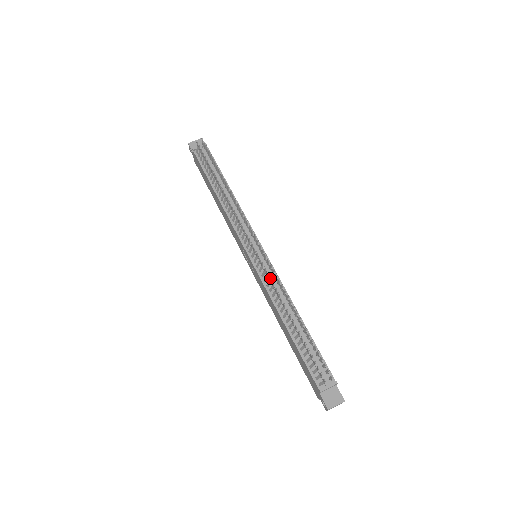
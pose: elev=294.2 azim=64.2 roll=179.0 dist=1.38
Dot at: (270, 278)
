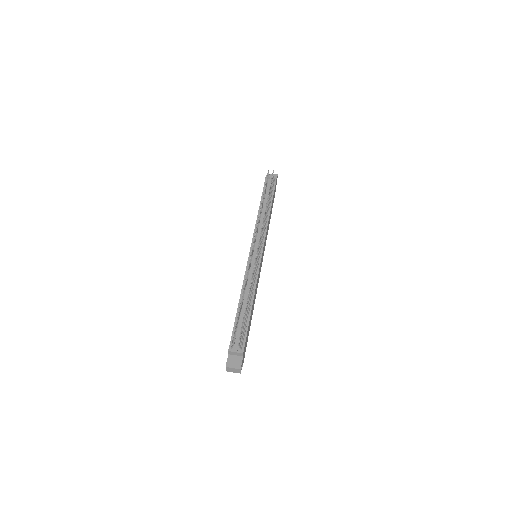
Dot at: (249, 265)
